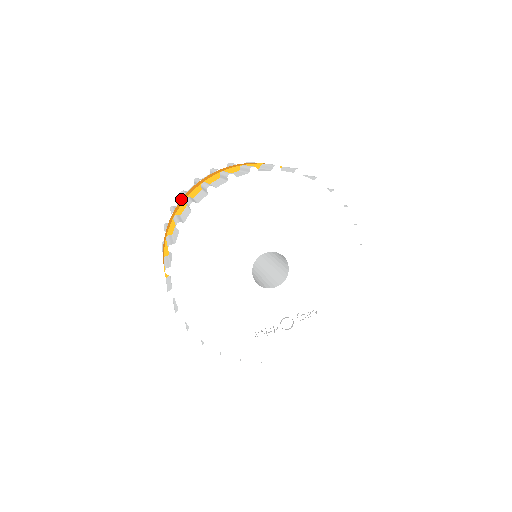
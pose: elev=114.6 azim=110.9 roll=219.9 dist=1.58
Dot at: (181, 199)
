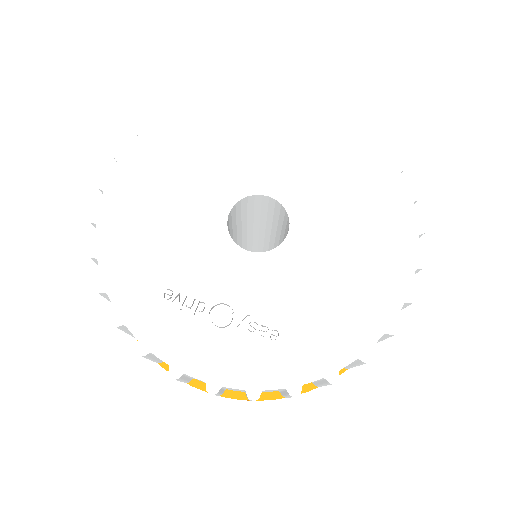
Dot at: occluded
